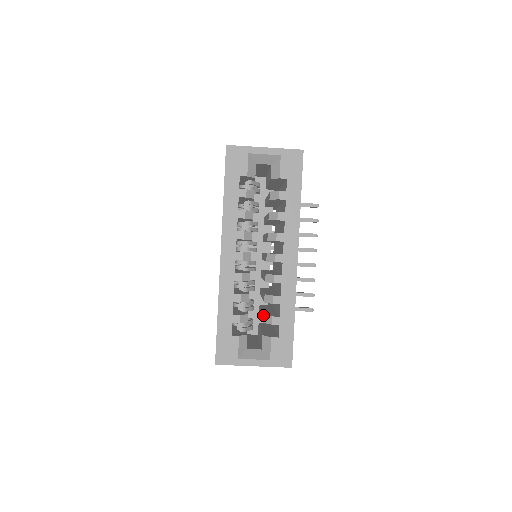
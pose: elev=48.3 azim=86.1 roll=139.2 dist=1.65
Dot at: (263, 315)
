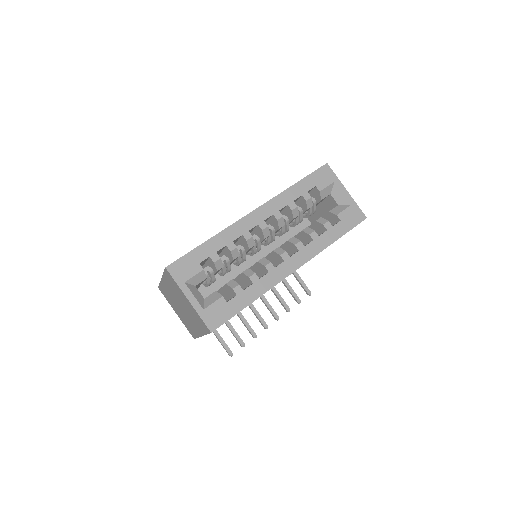
Dot at: (232, 279)
